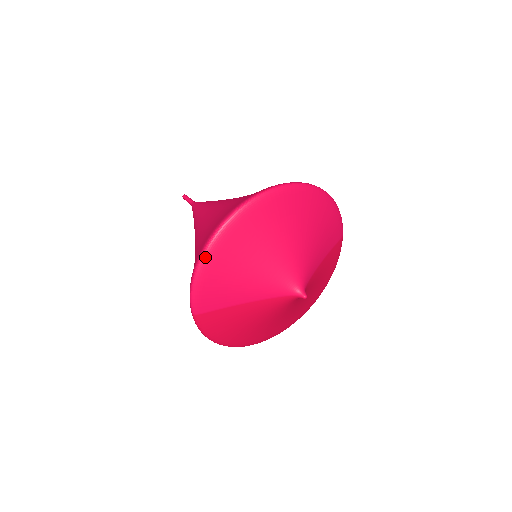
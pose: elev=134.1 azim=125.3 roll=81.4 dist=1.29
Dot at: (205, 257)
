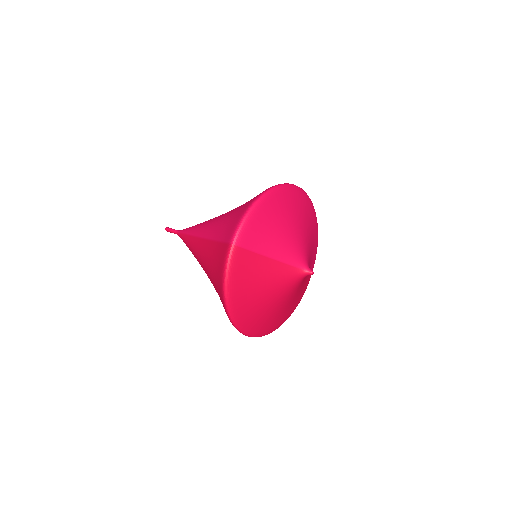
Dot at: (263, 198)
